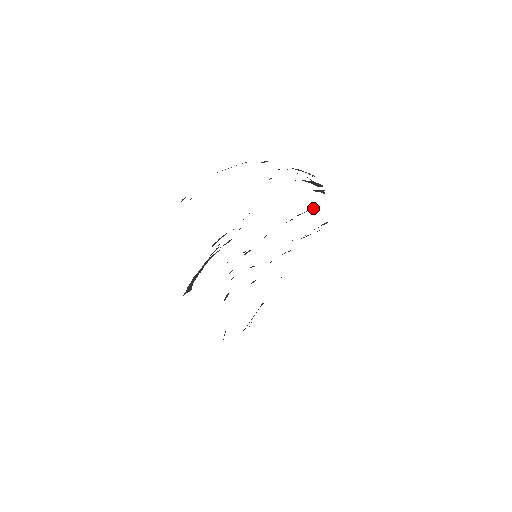
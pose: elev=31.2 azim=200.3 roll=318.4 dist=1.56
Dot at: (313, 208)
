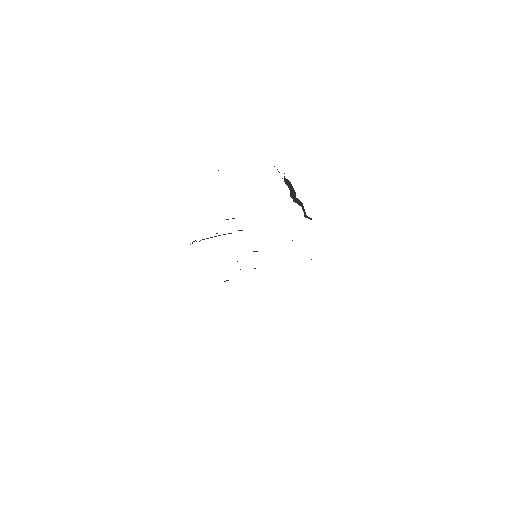
Dot at: occluded
